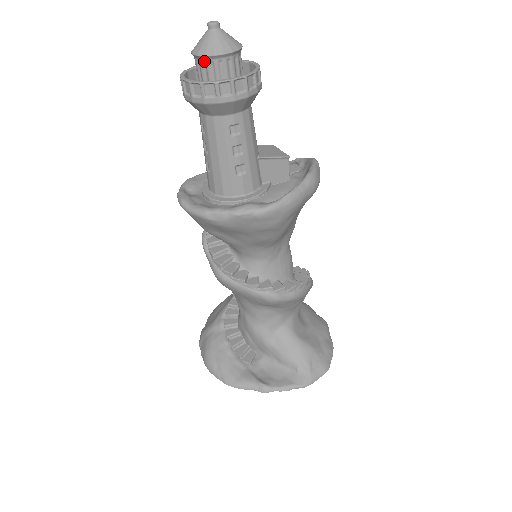
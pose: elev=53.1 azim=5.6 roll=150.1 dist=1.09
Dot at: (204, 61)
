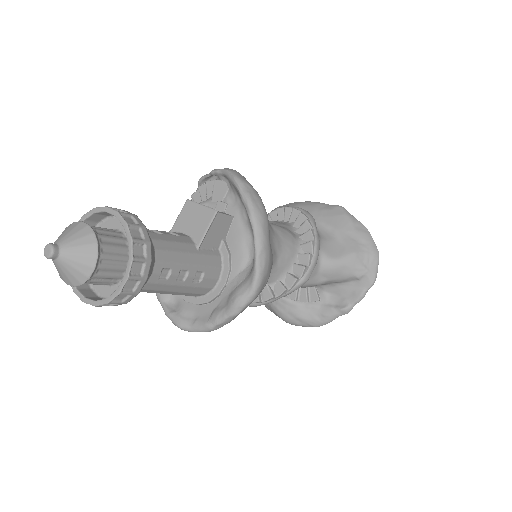
Dot at: (84, 283)
